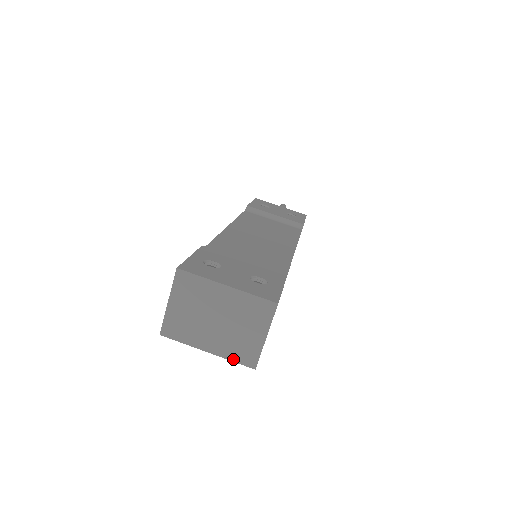
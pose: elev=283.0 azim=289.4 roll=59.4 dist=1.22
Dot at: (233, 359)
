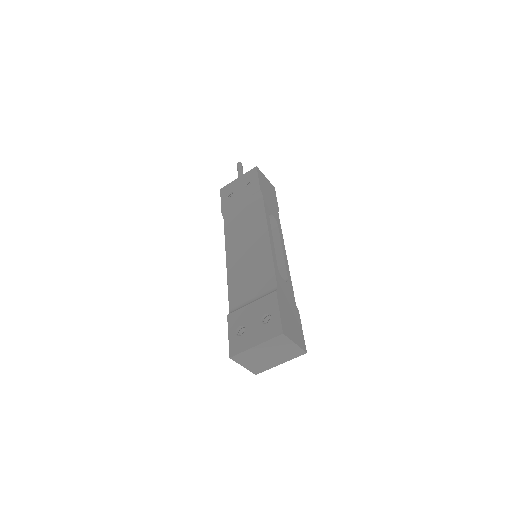
Dot at: occluded
